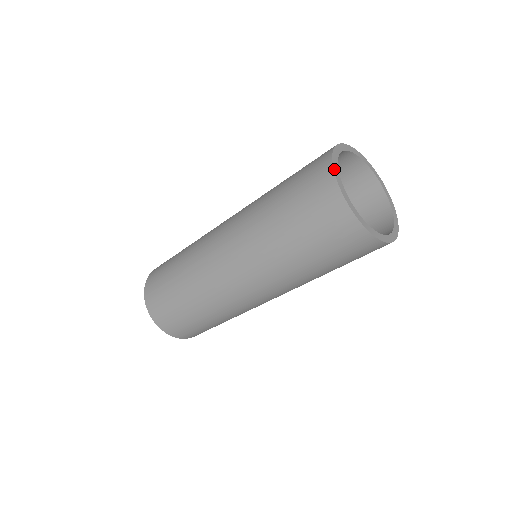
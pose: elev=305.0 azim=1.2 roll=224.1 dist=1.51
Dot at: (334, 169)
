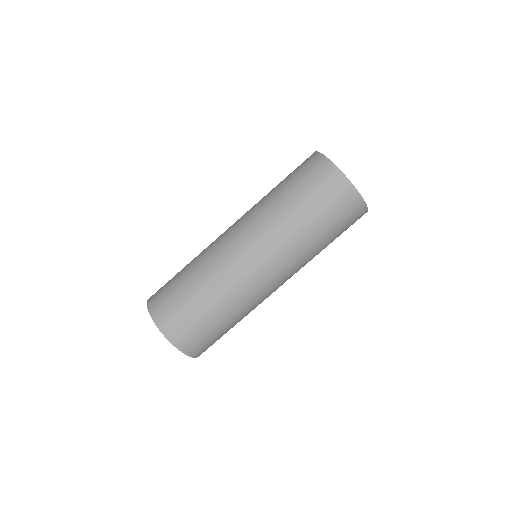
Dot at: (332, 162)
